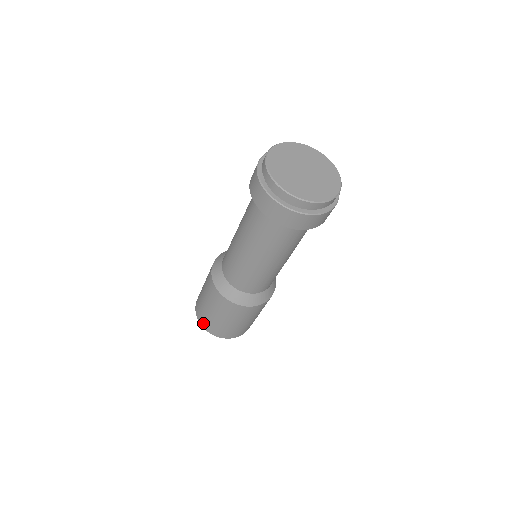
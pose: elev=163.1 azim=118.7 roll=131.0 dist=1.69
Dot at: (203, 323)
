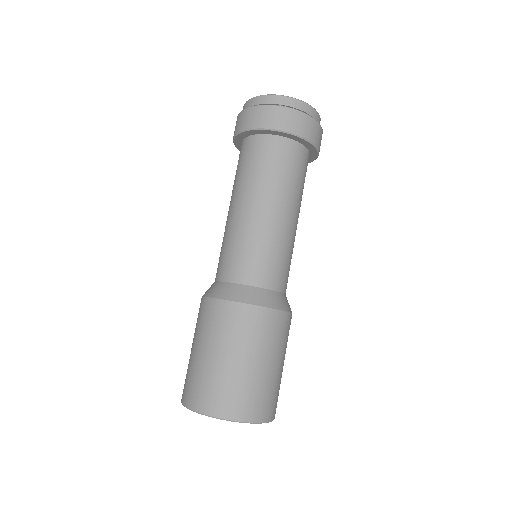
Dot at: (228, 408)
